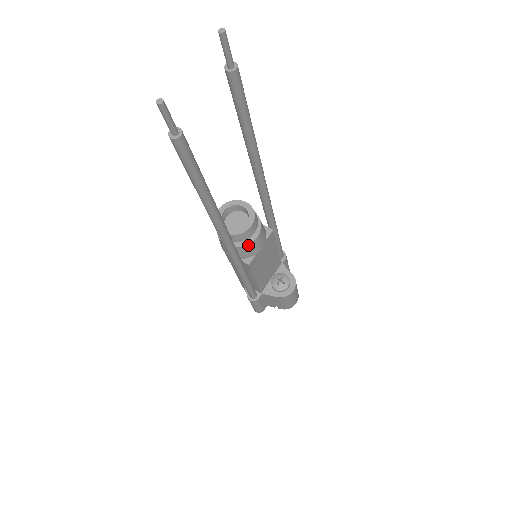
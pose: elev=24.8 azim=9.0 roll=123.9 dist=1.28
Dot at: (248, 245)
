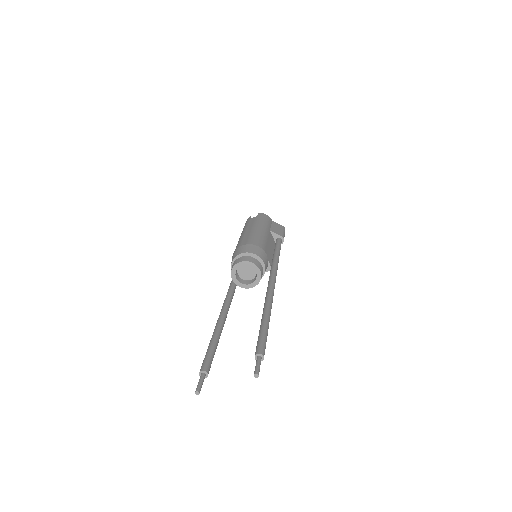
Dot at: occluded
